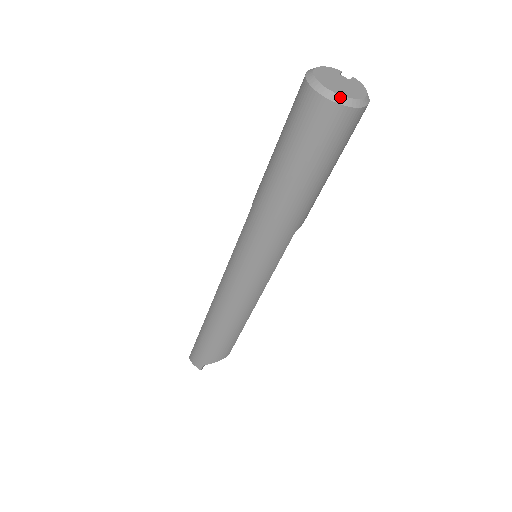
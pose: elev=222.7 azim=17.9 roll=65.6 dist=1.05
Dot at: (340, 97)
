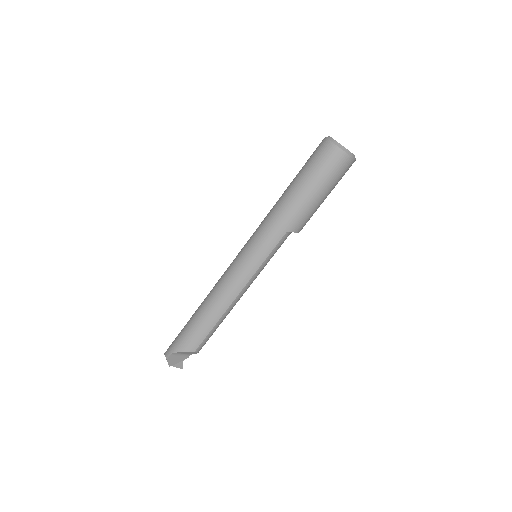
Dot at: (336, 142)
